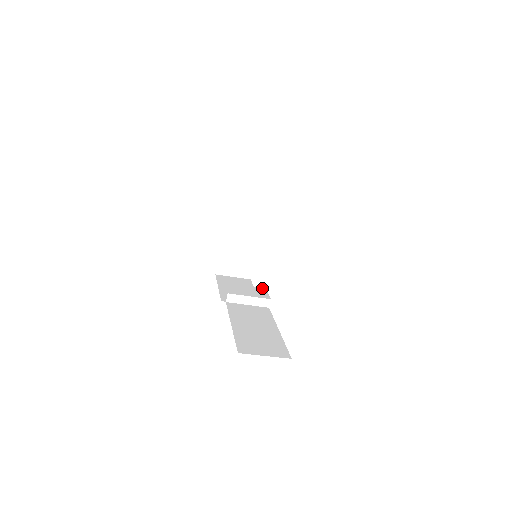
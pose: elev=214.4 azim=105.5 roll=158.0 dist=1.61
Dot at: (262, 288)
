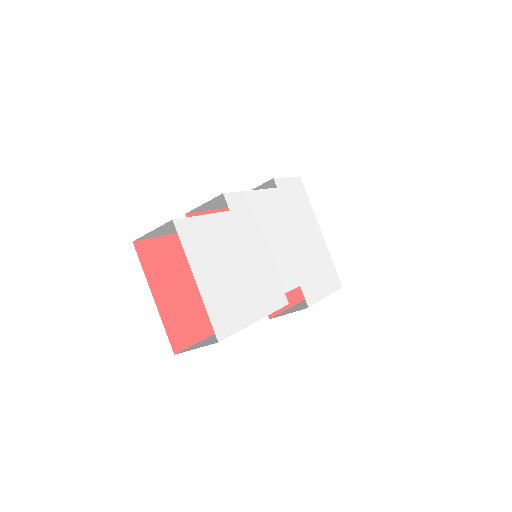
Dot at: occluded
